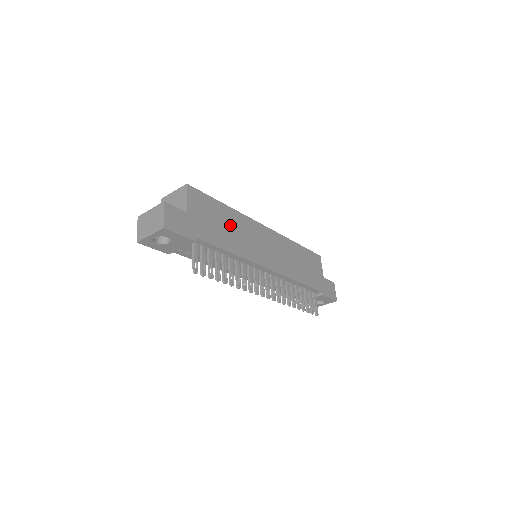
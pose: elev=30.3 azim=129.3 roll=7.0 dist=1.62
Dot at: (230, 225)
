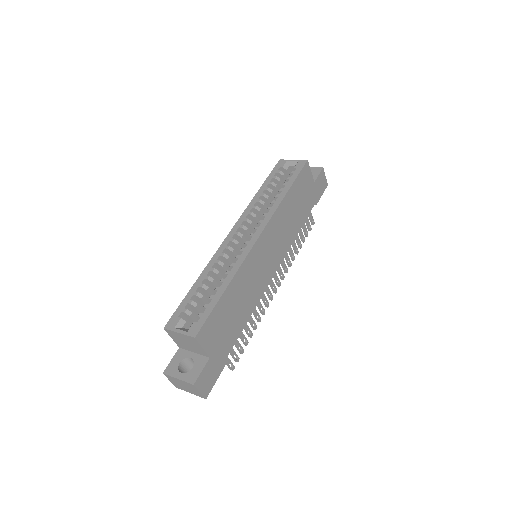
Dot at: (238, 299)
